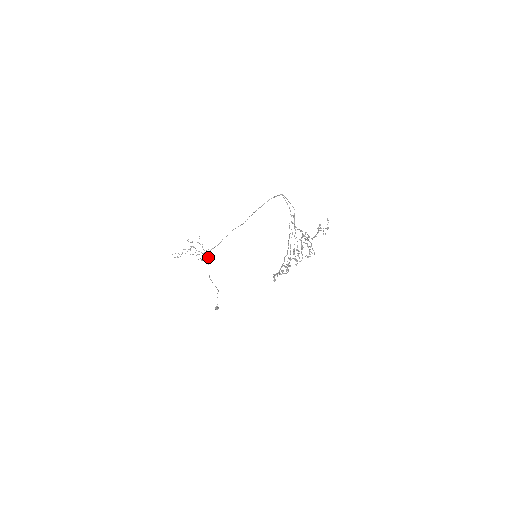
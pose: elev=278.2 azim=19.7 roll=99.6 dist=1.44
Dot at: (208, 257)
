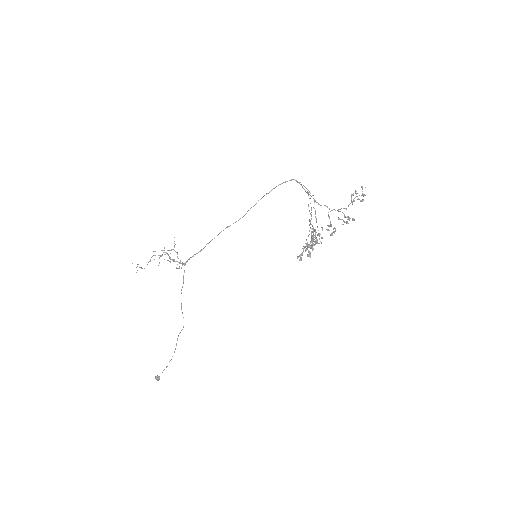
Dot at: occluded
